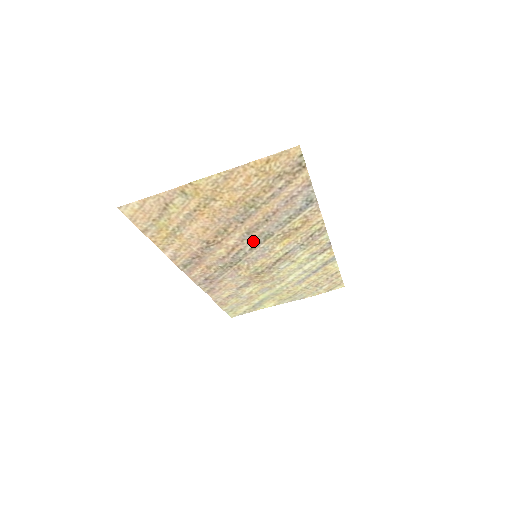
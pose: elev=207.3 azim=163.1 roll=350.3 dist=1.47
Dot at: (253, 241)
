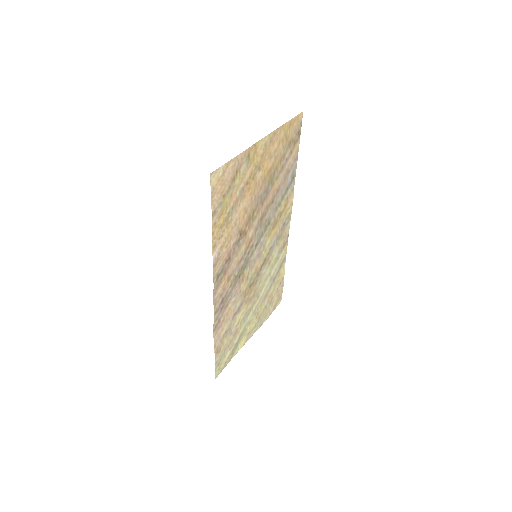
Dot at: (259, 233)
